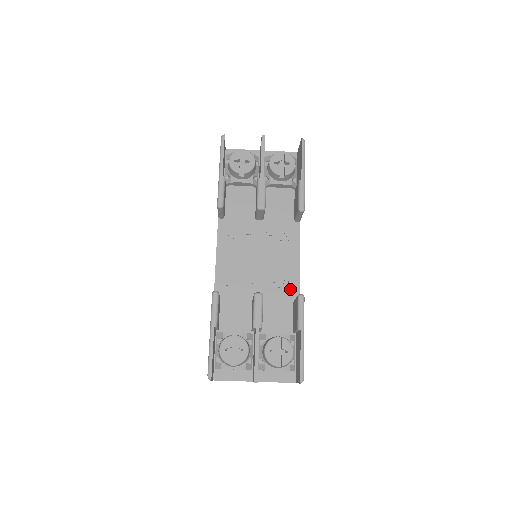
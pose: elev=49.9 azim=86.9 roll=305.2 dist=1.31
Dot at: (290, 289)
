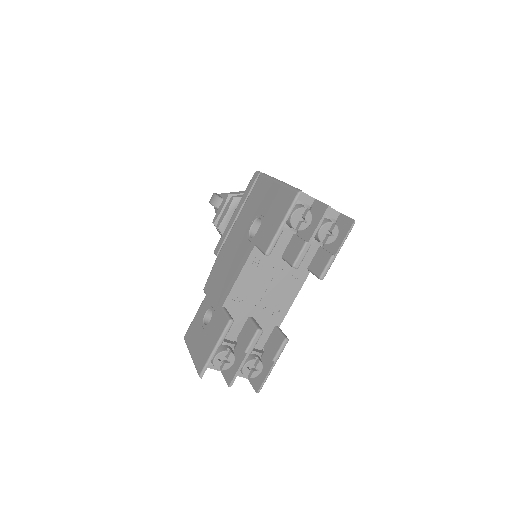
Dot at: (277, 318)
